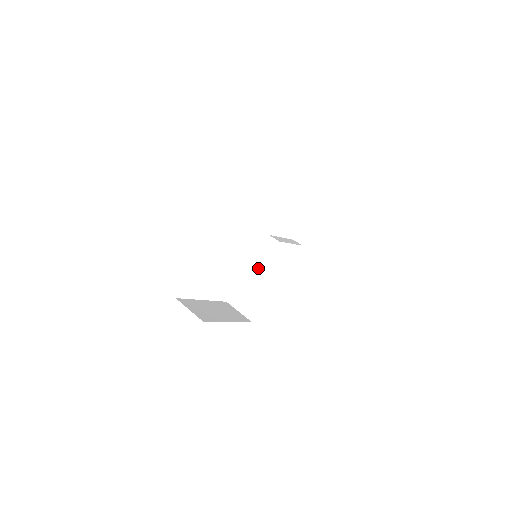
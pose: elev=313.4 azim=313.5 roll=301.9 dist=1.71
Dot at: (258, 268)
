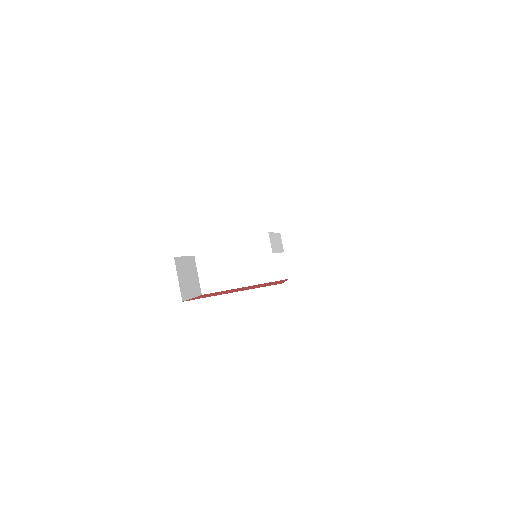
Dot at: occluded
